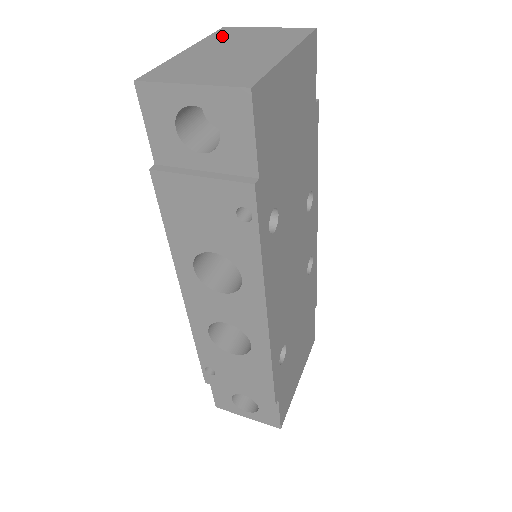
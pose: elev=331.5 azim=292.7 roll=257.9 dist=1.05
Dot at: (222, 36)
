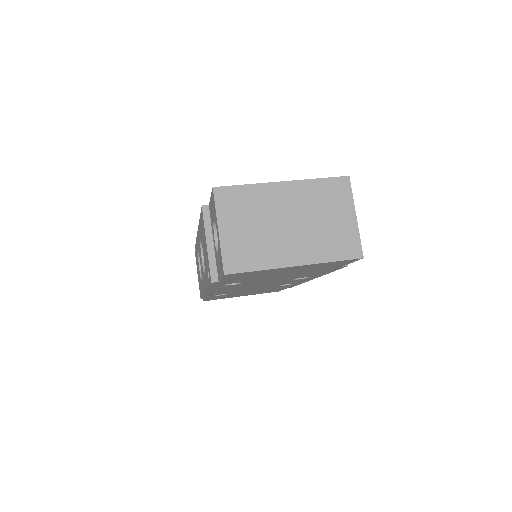
Dot at: (323, 191)
